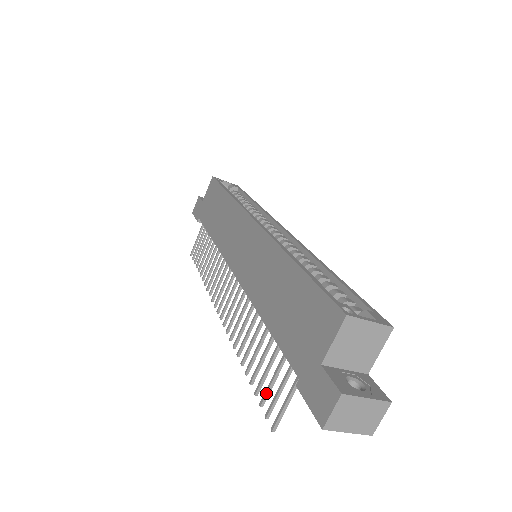
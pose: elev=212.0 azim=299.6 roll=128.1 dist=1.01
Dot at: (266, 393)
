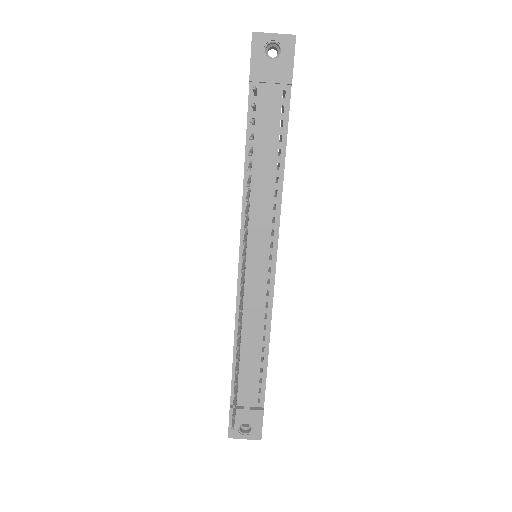
Dot at: occluded
